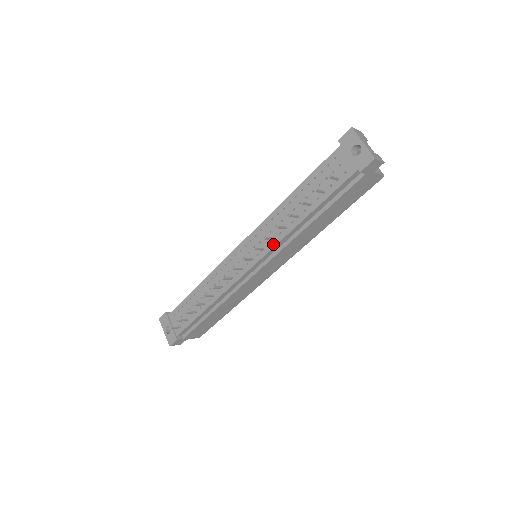
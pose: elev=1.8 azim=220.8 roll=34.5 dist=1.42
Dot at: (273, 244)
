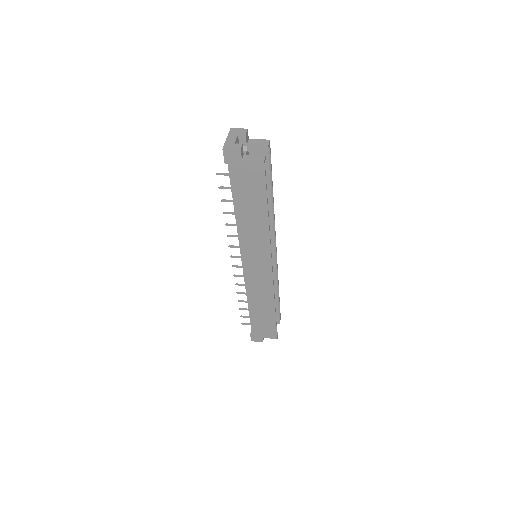
Dot at: (239, 241)
